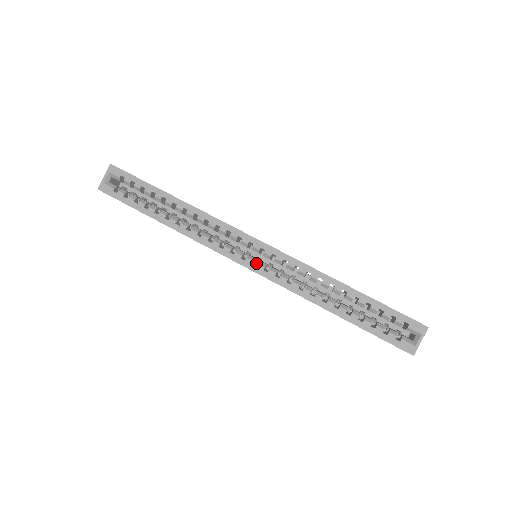
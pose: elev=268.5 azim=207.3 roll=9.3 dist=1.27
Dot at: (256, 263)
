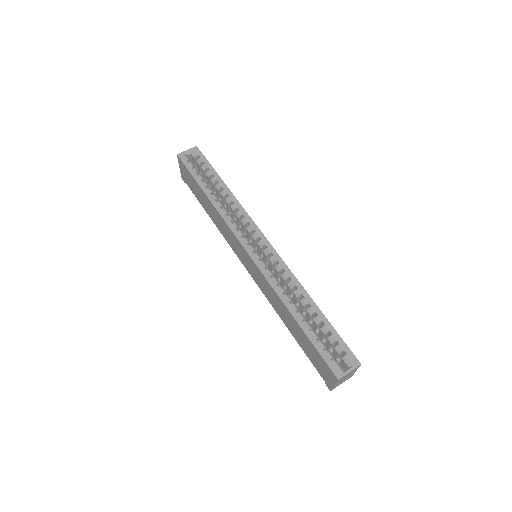
Dot at: (255, 254)
